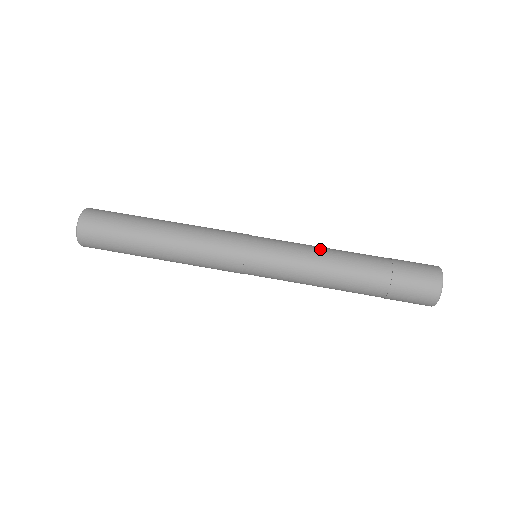
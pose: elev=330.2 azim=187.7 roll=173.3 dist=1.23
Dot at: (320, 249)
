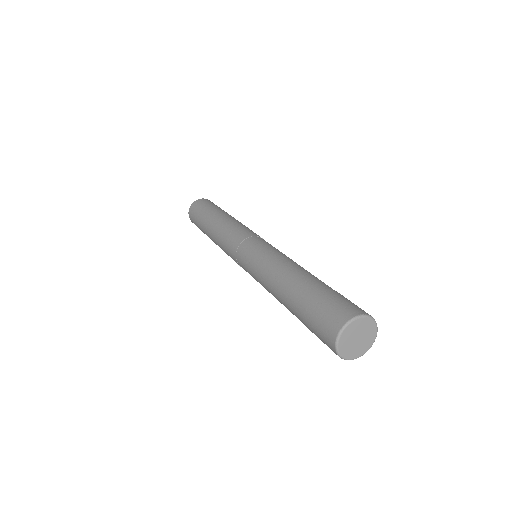
Dot at: (278, 261)
